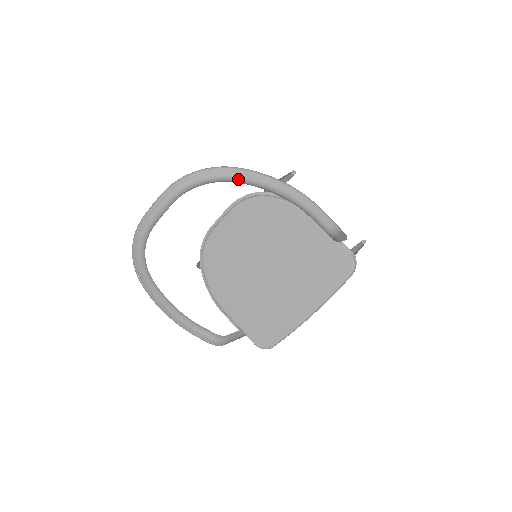
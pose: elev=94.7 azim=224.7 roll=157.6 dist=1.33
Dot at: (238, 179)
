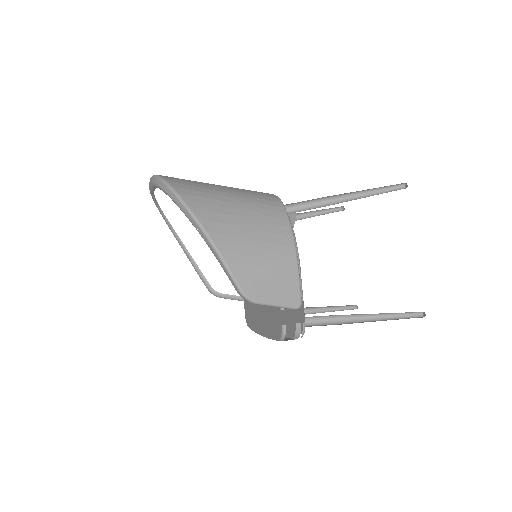
Dot at: (177, 205)
